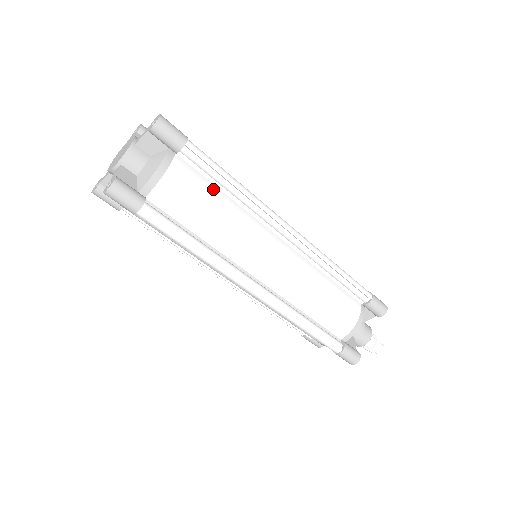
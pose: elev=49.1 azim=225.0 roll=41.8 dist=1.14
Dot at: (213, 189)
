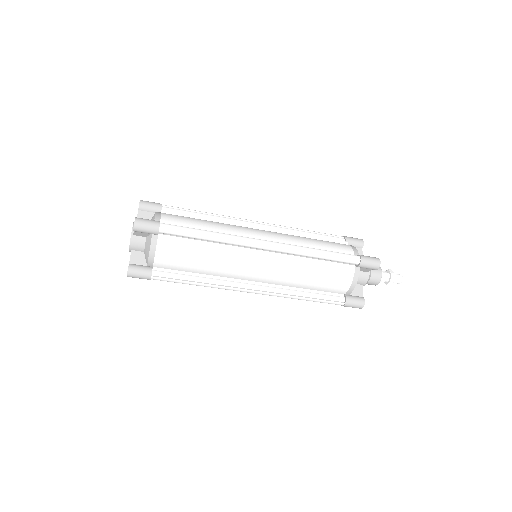
Dot at: (193, 244)
